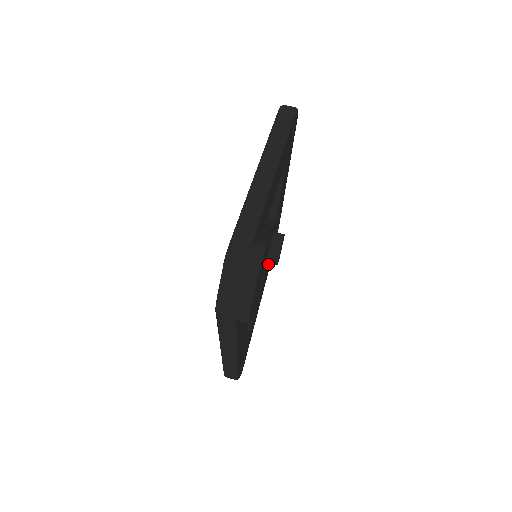
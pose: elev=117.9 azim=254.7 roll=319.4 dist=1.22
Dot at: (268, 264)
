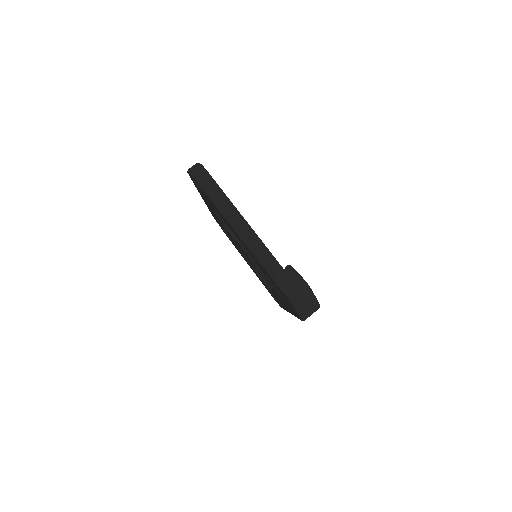
Dot at: occluded
